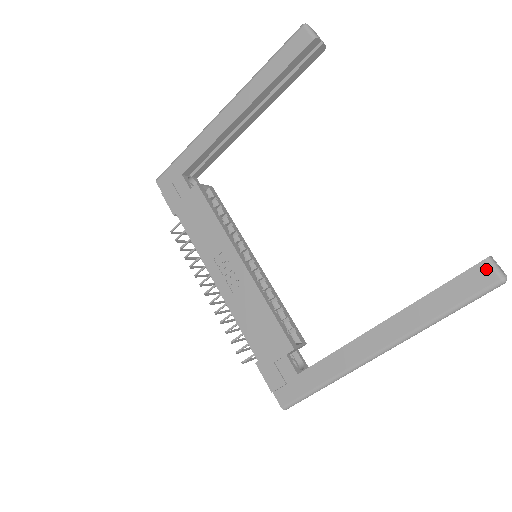
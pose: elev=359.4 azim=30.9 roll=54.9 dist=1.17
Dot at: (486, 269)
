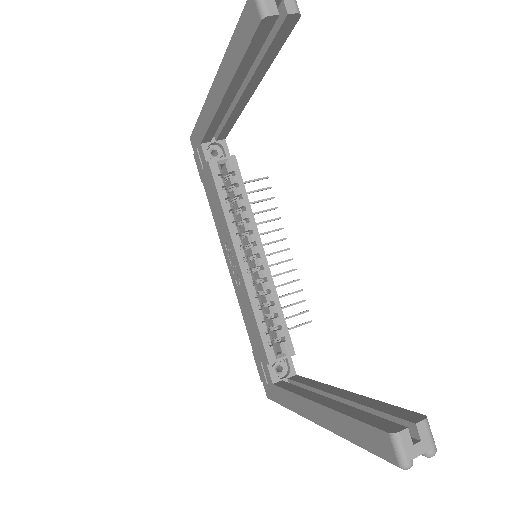
Dot at: (388, 443)
